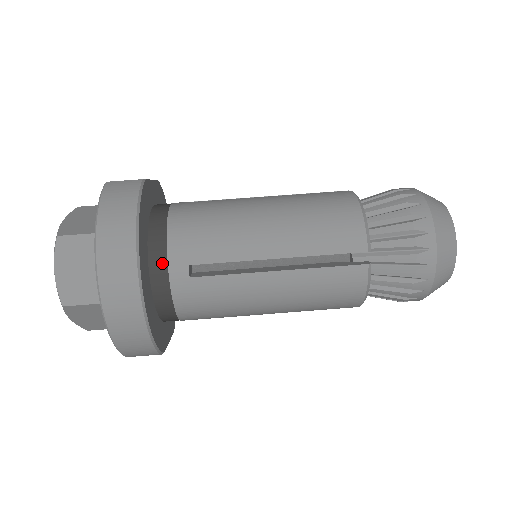
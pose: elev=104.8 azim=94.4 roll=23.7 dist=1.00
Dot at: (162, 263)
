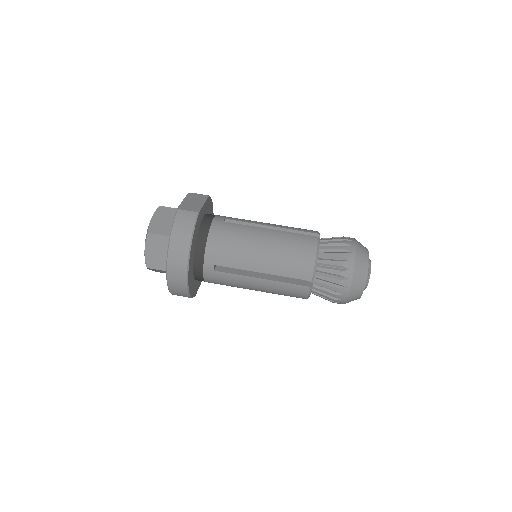
Dot at: (201, 260)
